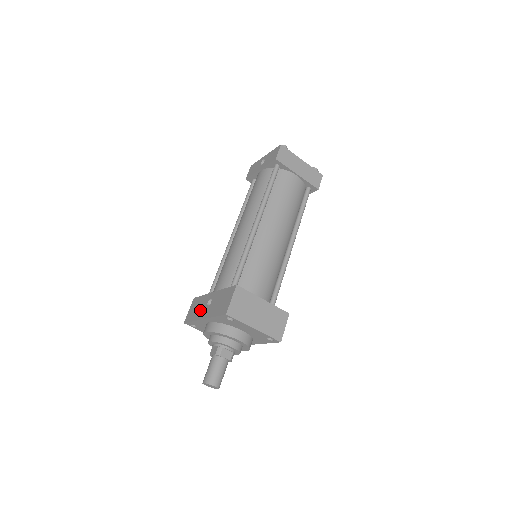
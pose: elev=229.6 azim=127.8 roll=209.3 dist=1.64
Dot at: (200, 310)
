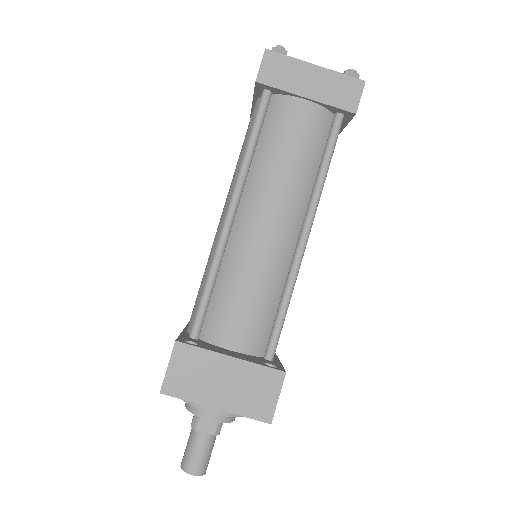
Dot at: occluded
